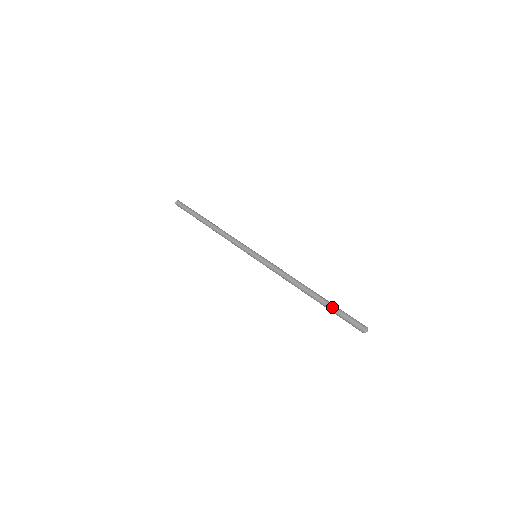
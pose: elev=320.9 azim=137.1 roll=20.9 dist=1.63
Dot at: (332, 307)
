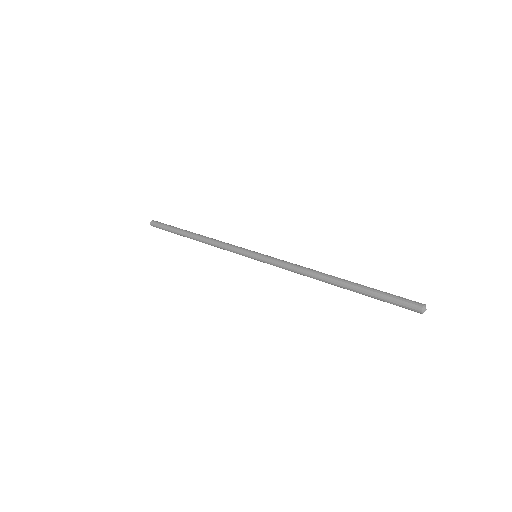
Dot at: occluded
